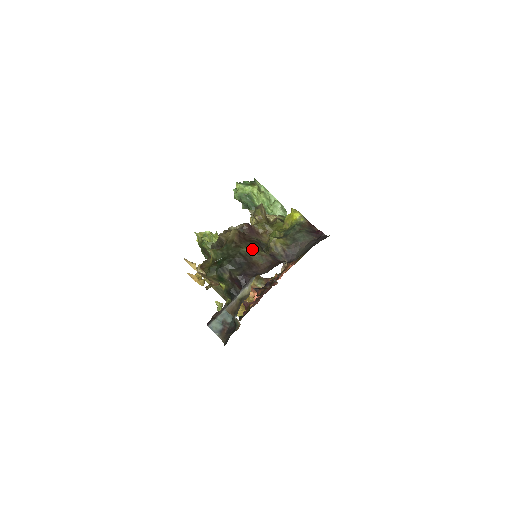
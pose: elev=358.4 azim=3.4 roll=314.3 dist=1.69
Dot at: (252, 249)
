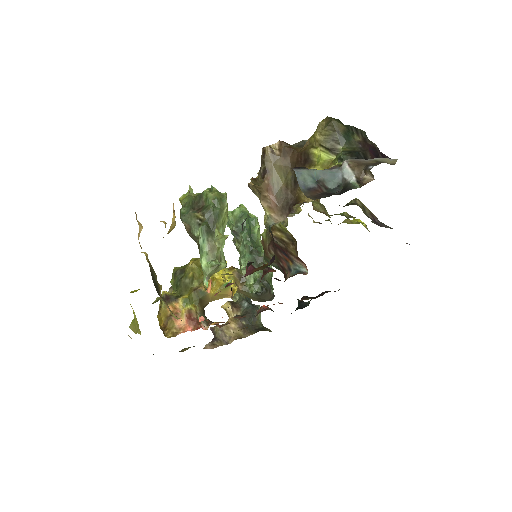
Dot at: occluded
